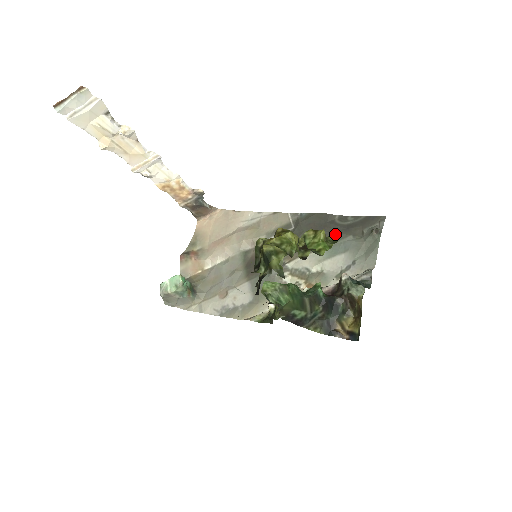
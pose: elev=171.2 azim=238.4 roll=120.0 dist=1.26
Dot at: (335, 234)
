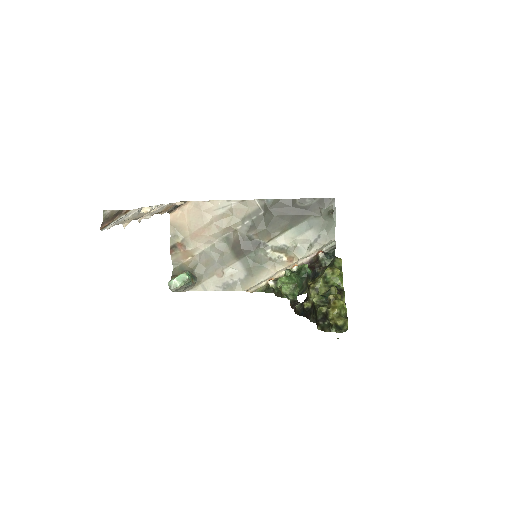
Dot at: (339, 261)
